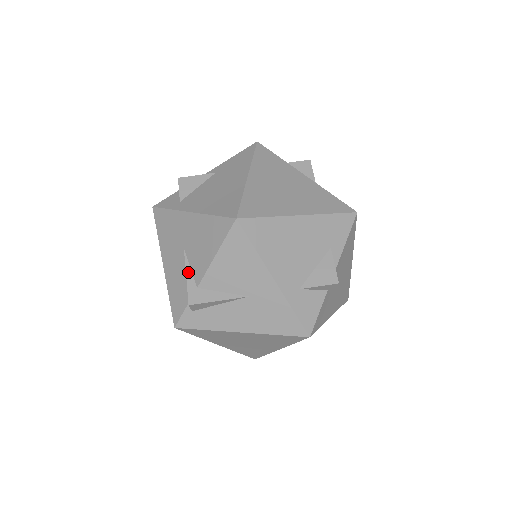
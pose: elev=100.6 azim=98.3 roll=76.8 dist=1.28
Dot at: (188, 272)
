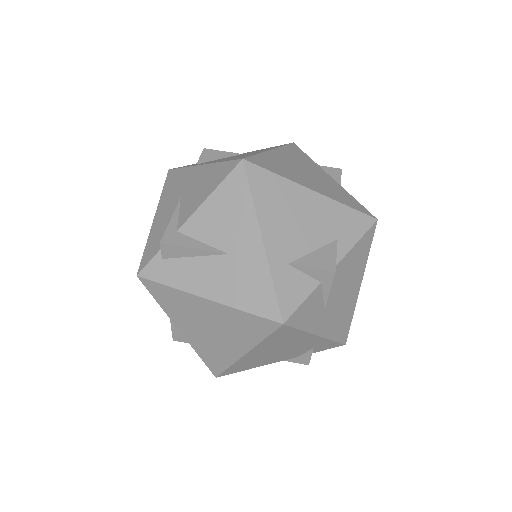
Dot at: (175, 216)
